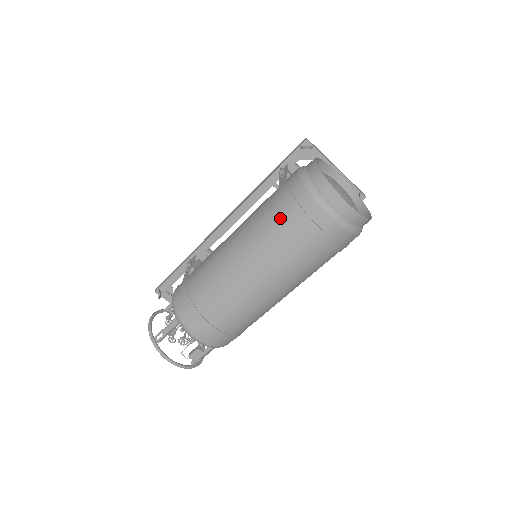
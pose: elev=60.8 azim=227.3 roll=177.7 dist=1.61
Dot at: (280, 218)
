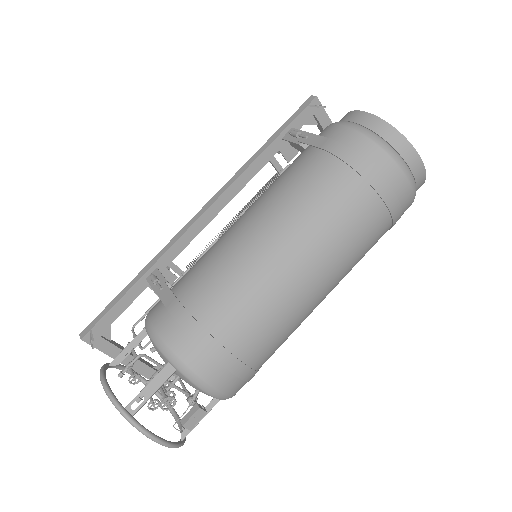
Dot at: (341, 182)
